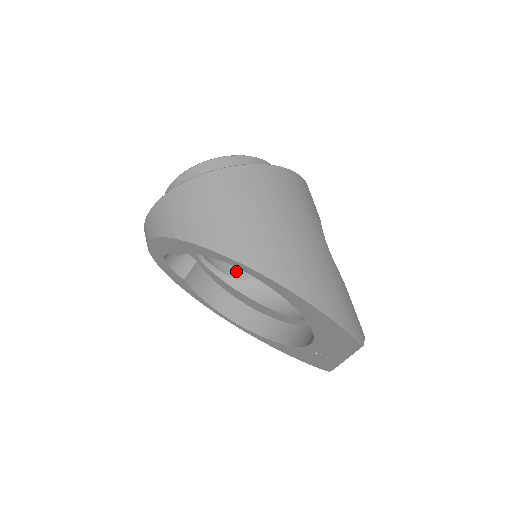
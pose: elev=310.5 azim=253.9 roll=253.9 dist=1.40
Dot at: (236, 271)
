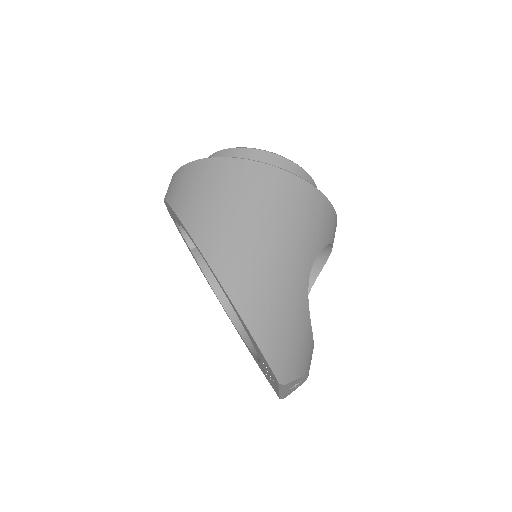
Dot at: occluded
